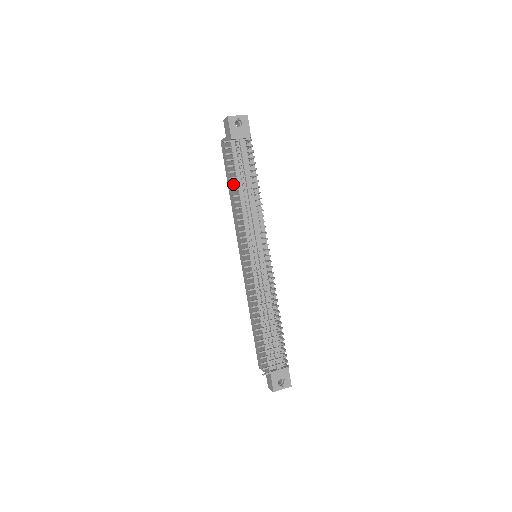
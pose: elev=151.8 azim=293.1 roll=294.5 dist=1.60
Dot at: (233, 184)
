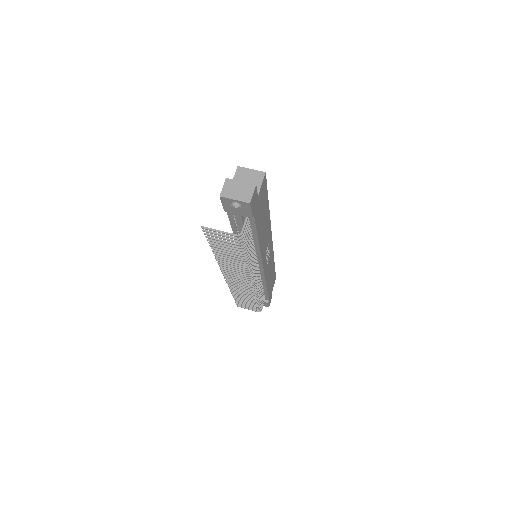
Dot at: (213, 249)
